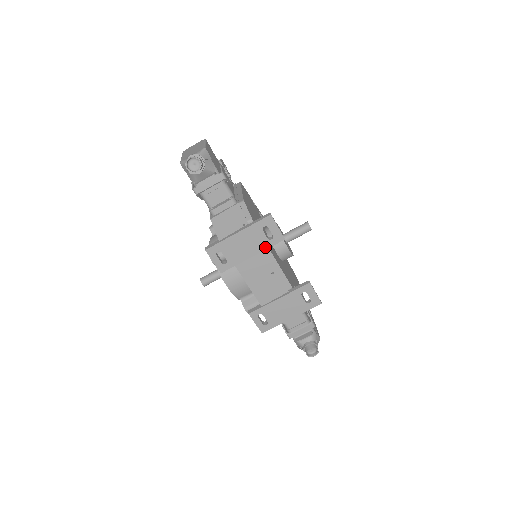
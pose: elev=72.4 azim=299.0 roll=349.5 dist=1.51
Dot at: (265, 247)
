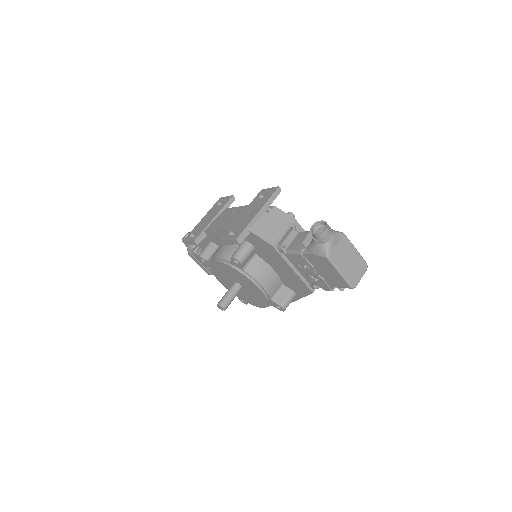
Dot at: (221, 208)
